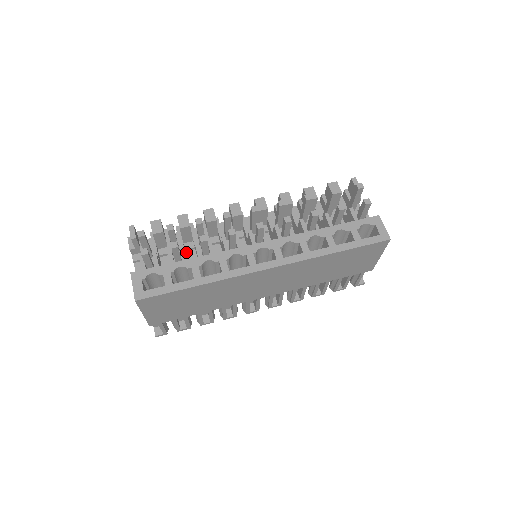
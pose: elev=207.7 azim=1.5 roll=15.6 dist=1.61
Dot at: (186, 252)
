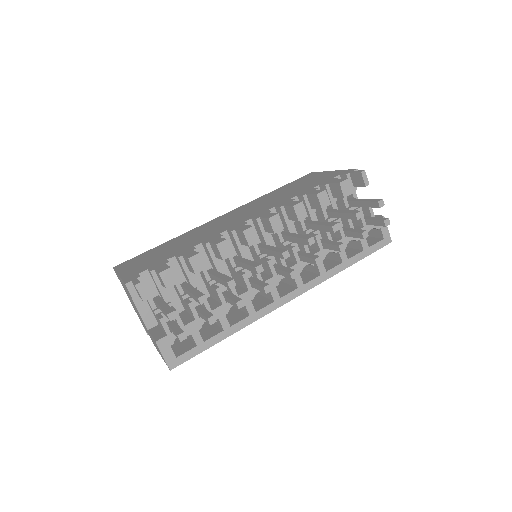
Dot at: occluded
